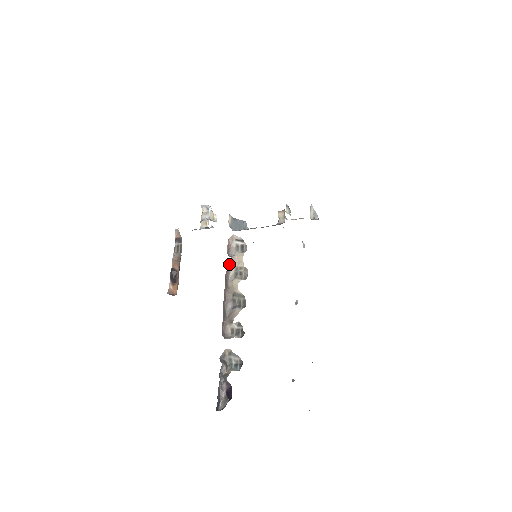
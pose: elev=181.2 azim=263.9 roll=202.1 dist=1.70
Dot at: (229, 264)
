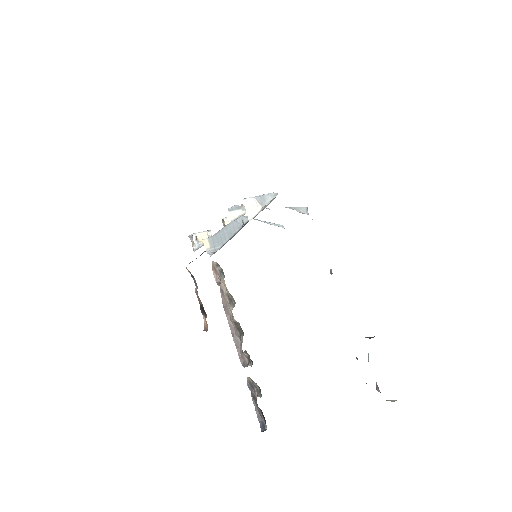
Dot at: (221, 293)
